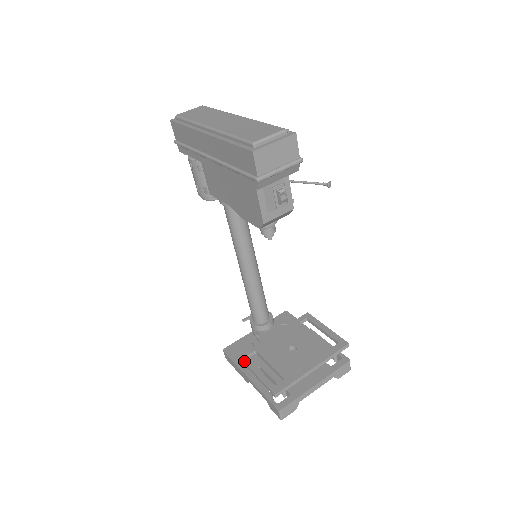
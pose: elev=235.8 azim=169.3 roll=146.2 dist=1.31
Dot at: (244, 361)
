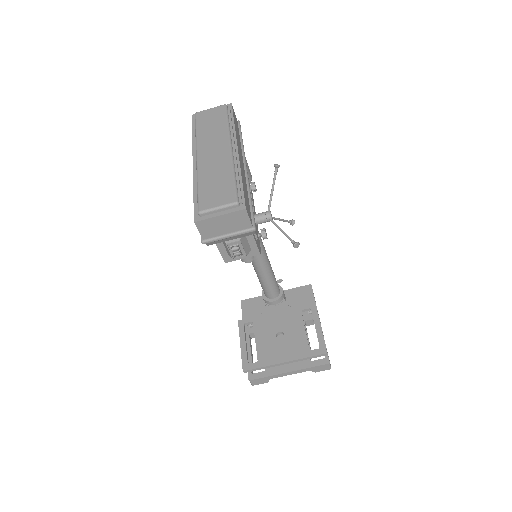
Dot at: (239, 328)
